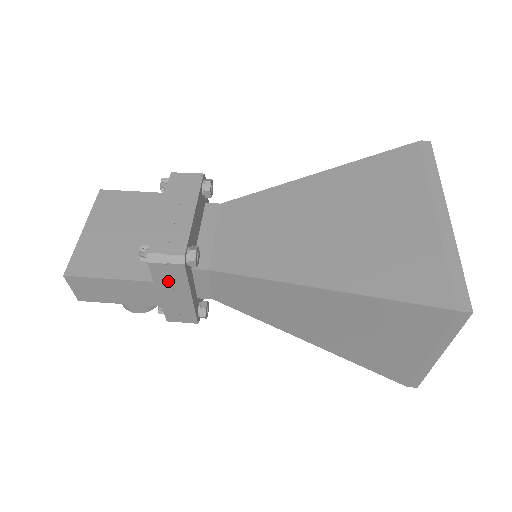
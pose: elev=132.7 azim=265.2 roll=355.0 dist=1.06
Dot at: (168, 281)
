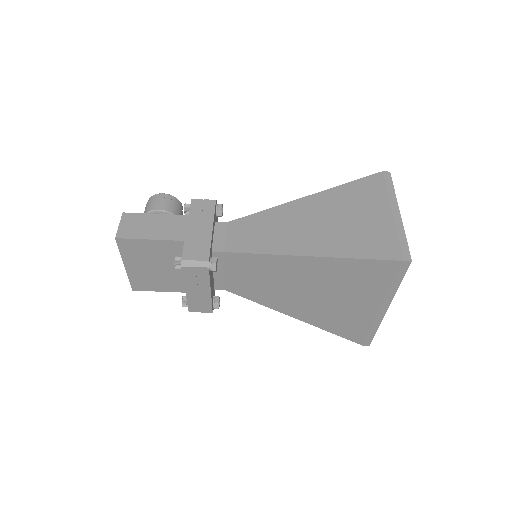
Dot at: occluded
